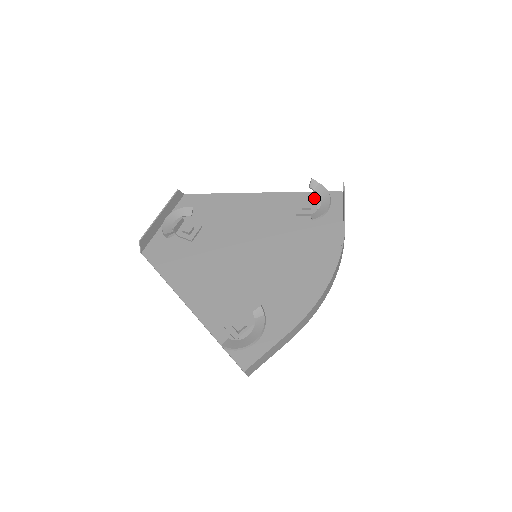
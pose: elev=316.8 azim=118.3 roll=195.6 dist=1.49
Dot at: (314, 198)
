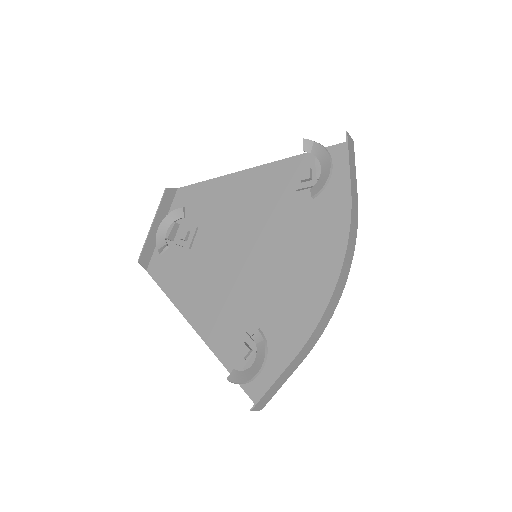
Dot at: occluded
